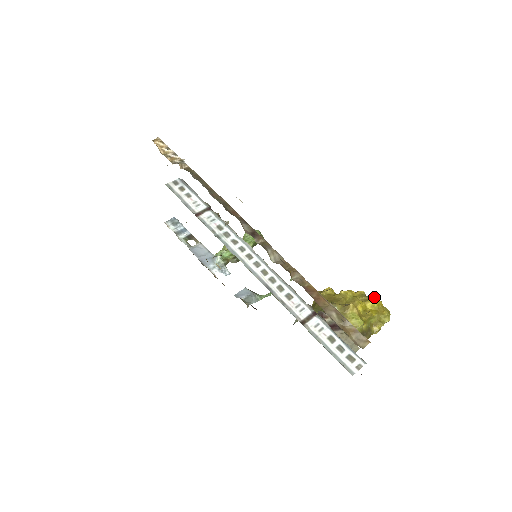
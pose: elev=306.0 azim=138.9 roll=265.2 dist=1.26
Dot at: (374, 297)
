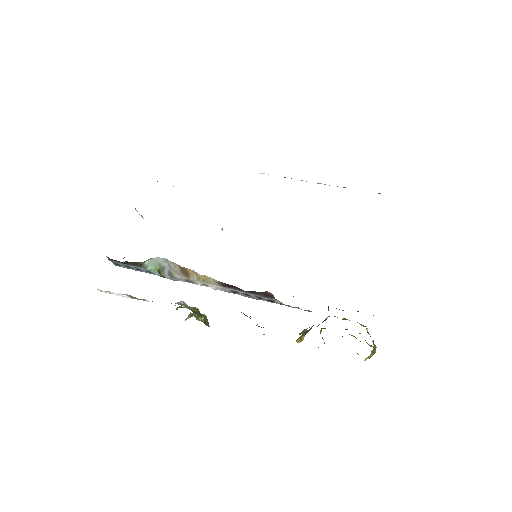
Dot at: occluded
